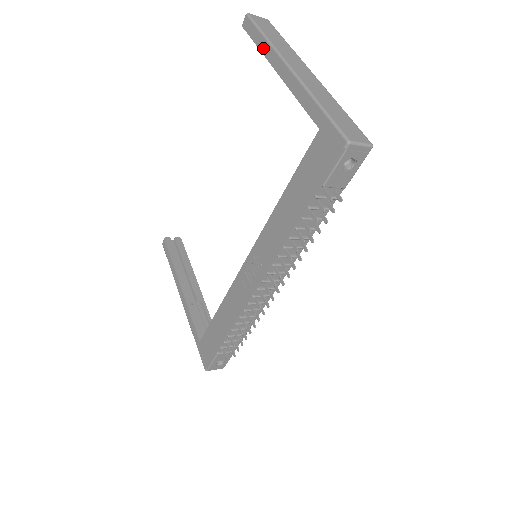
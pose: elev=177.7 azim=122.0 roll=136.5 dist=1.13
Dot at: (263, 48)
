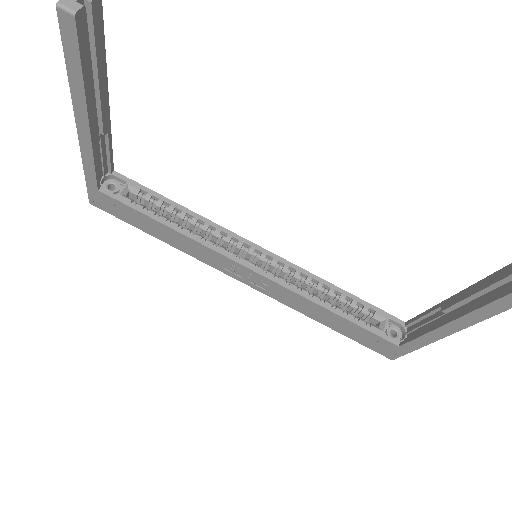
Dot at: (497, 305)
